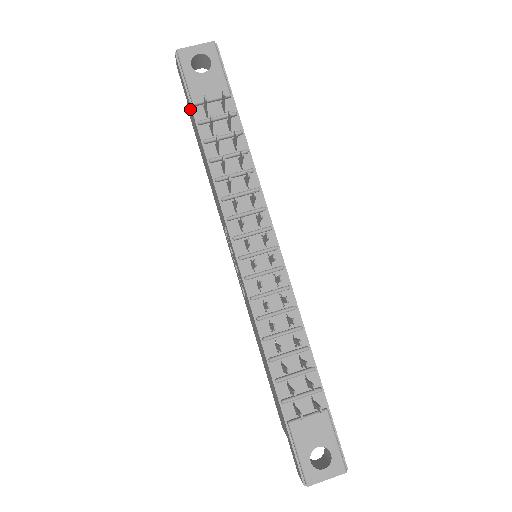
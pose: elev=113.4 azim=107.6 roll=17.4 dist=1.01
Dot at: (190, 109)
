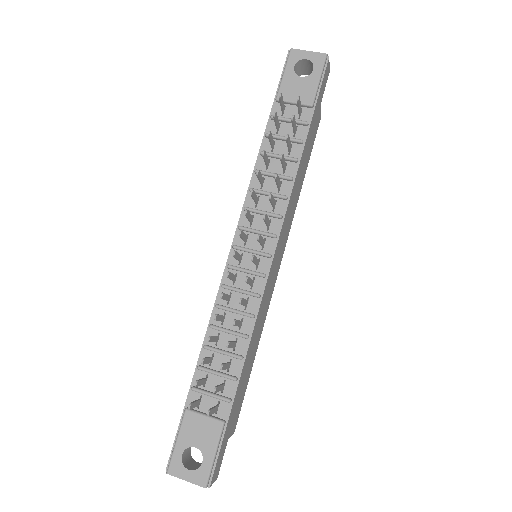
Dot at: occluded
